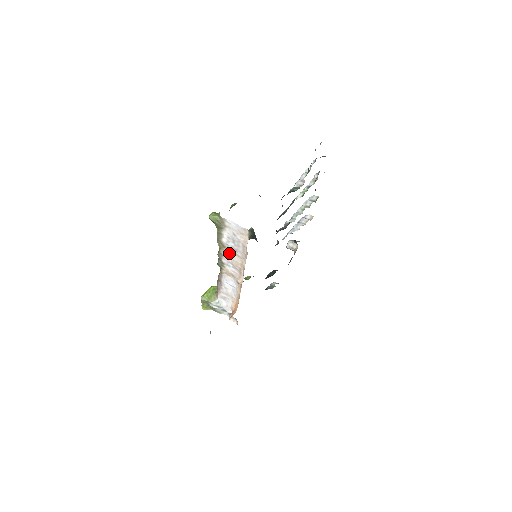
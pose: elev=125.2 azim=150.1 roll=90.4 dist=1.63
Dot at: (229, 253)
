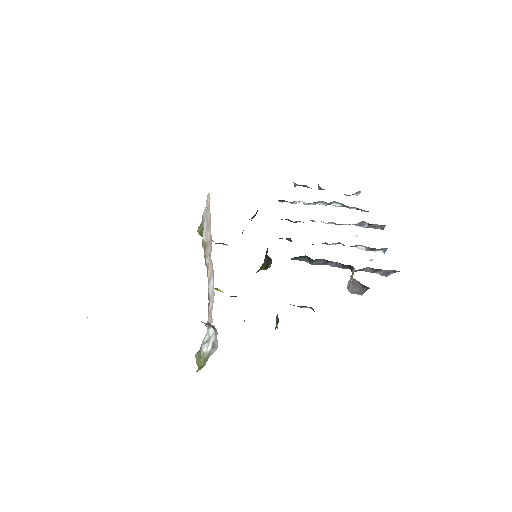
Dot at: occluded
